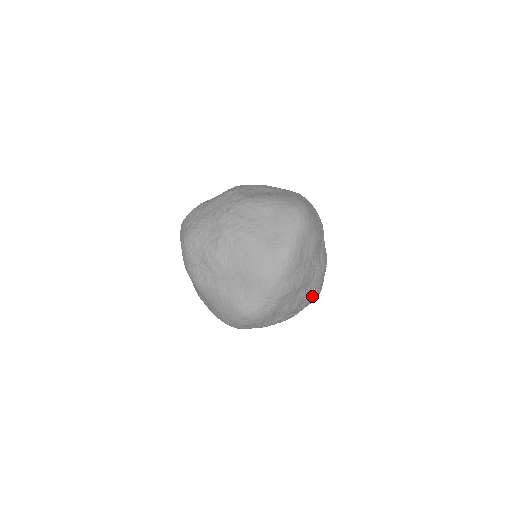
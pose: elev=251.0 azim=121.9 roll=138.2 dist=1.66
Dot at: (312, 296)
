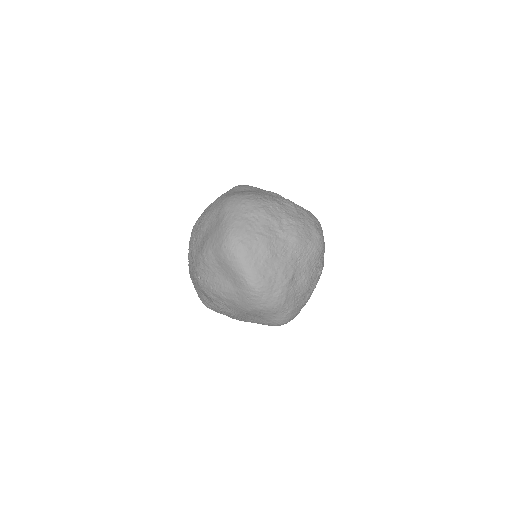
Dot at: (314, 258)
